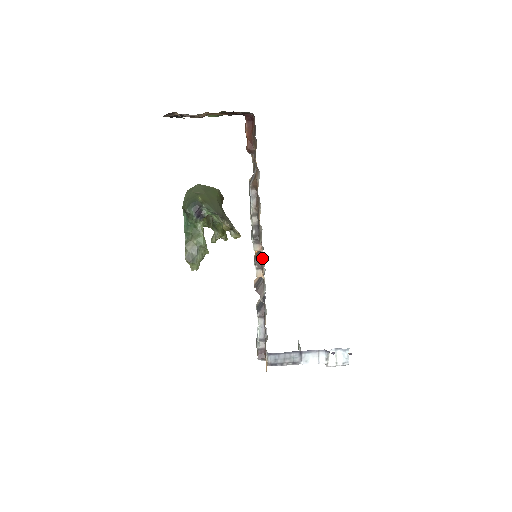
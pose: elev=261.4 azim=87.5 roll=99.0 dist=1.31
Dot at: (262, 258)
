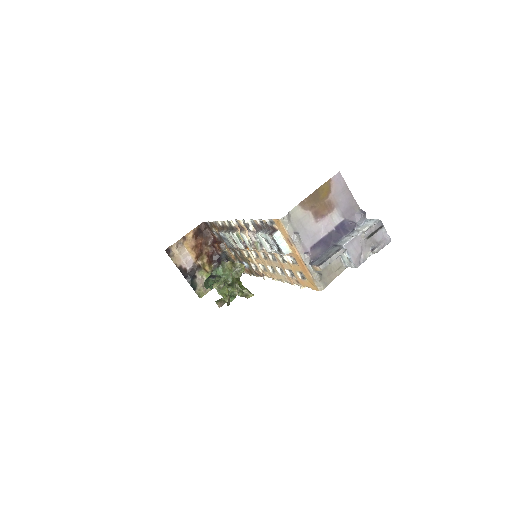
Dot at: (239, 228)
